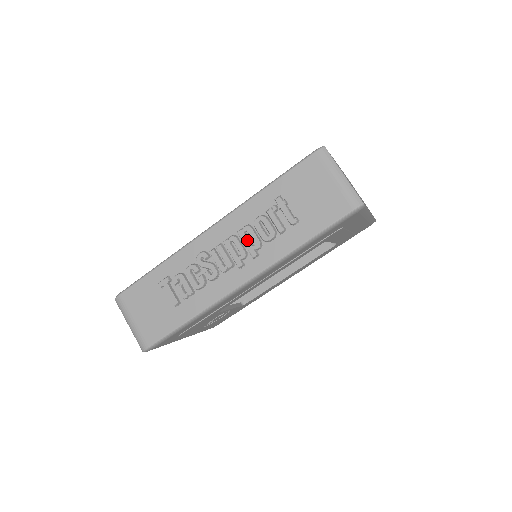
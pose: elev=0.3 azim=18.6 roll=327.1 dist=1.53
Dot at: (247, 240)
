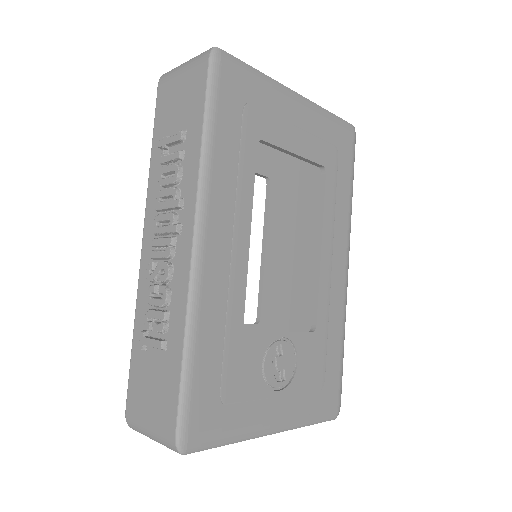
Dot at: (165, 203)
